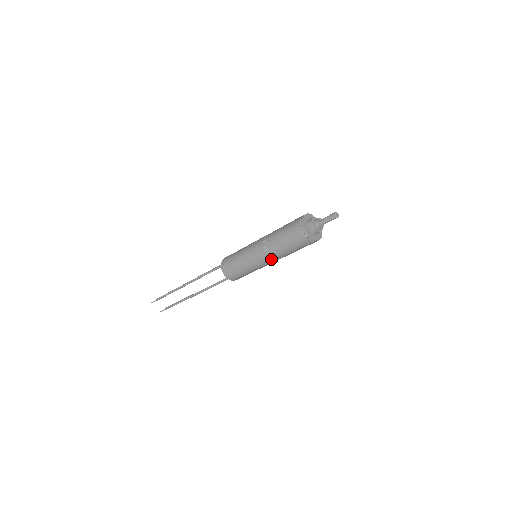
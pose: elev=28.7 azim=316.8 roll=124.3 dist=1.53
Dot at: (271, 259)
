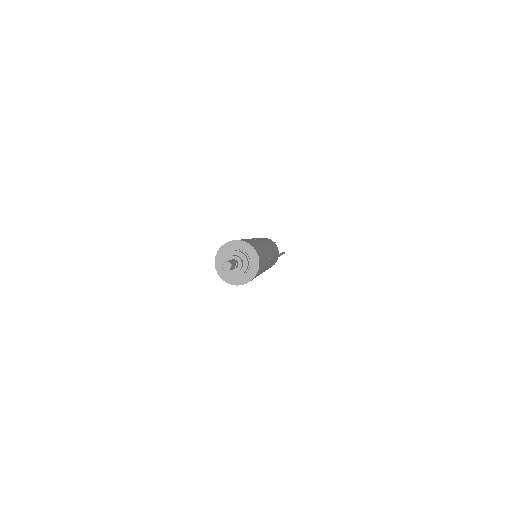
Dot at: occluded
